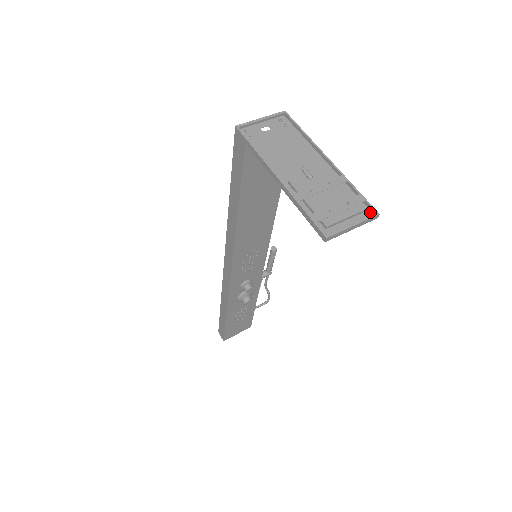
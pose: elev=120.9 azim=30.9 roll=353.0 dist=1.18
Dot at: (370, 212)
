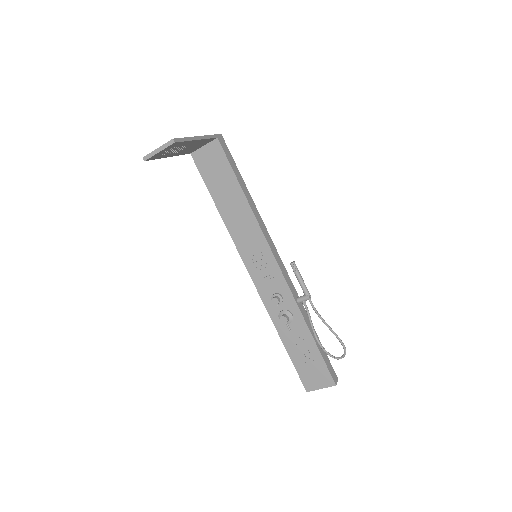
Dot at: (177, 143)
